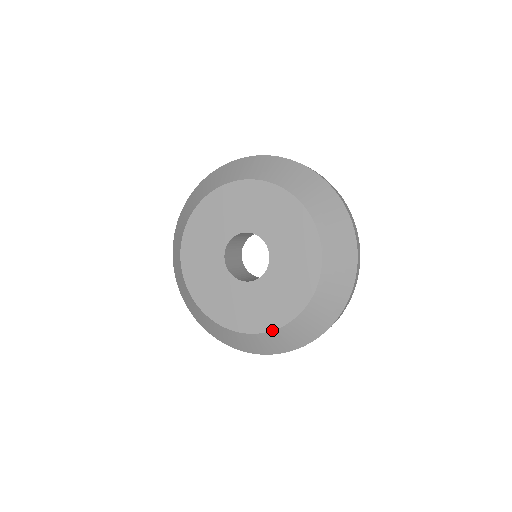
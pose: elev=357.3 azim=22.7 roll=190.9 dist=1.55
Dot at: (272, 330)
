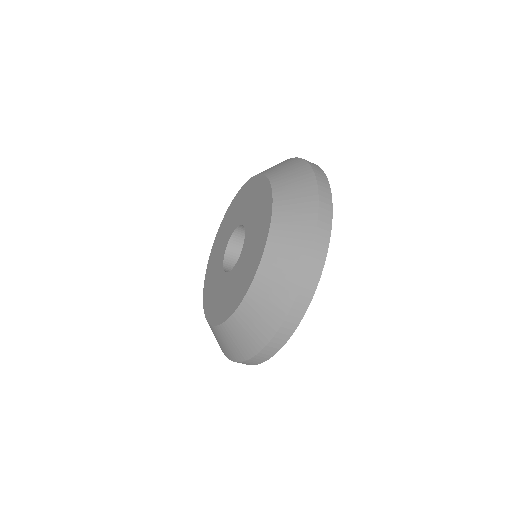
Dot at: (211, 324)
